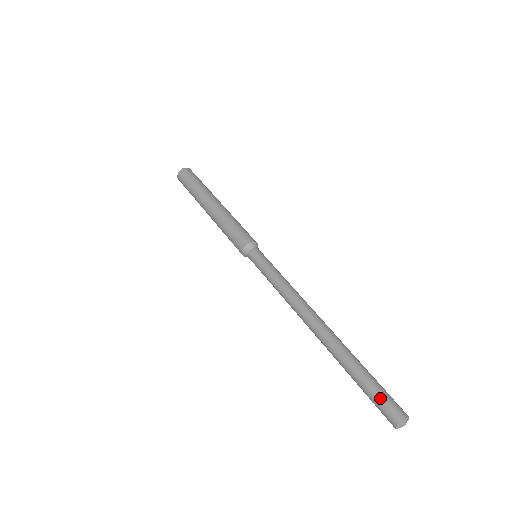
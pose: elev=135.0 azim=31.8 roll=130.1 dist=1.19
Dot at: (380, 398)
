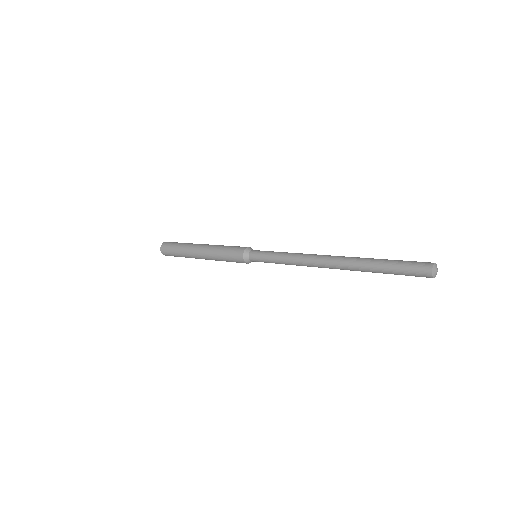
Dot at: (410, 261)
